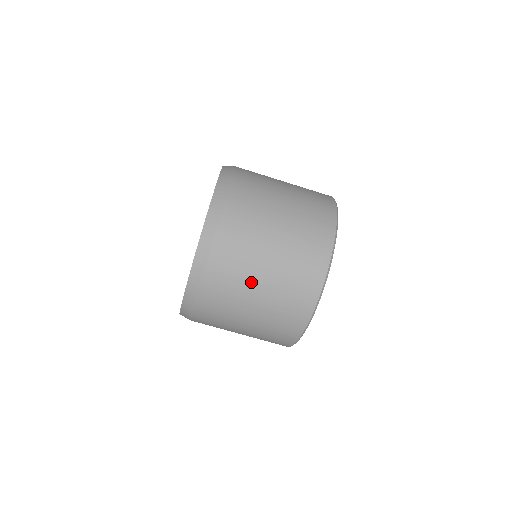
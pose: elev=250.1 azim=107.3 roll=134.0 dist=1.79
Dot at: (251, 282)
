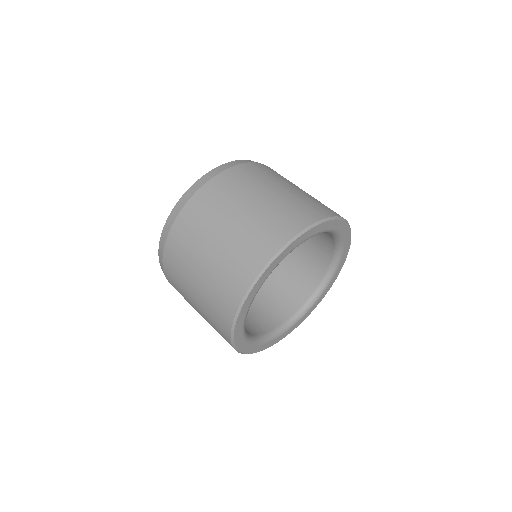
Dot at: (215, 227)
